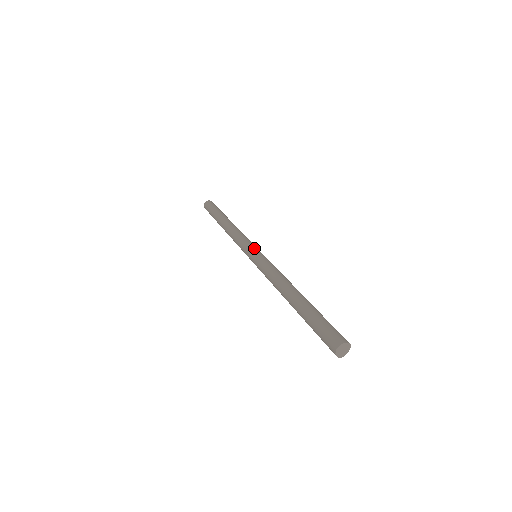
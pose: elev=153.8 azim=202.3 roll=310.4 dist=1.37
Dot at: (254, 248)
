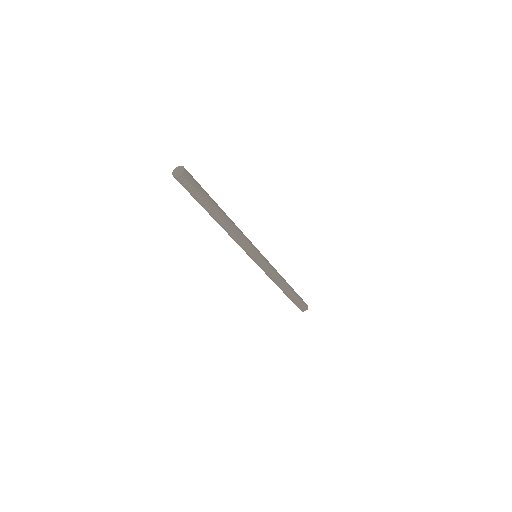
Dot at: occluded
